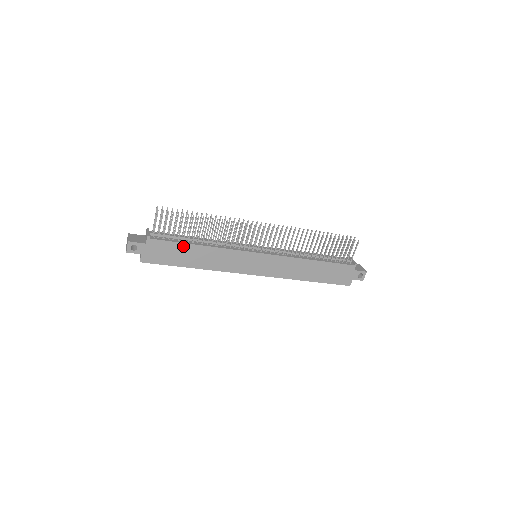
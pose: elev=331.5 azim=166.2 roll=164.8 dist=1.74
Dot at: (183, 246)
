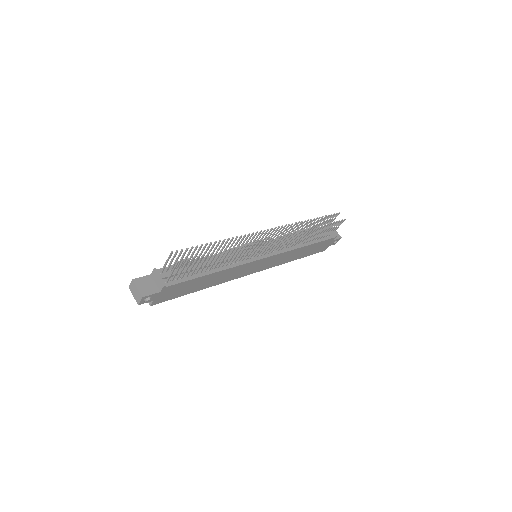
Dot at: (197, 279)
